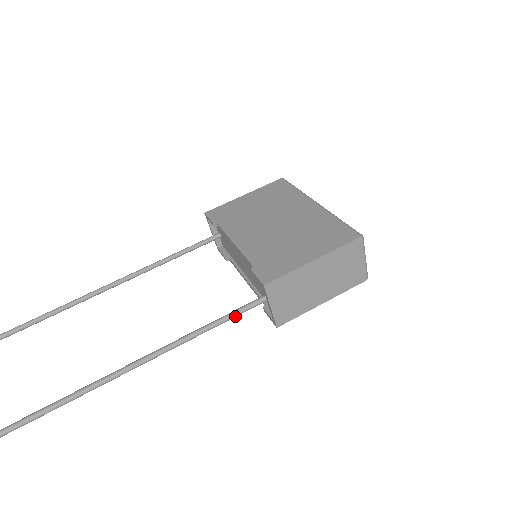
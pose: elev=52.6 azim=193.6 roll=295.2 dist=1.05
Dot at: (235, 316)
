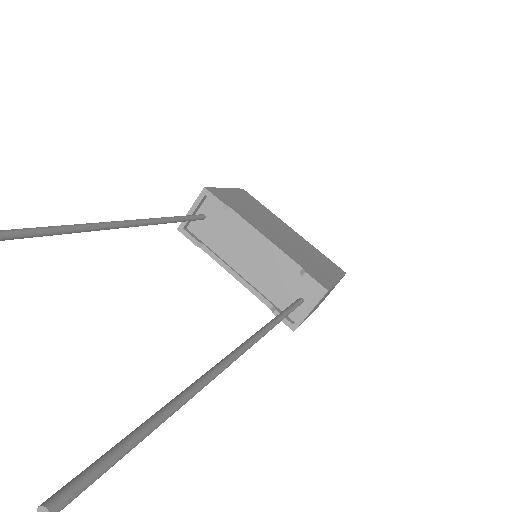
Dot at: occluded
